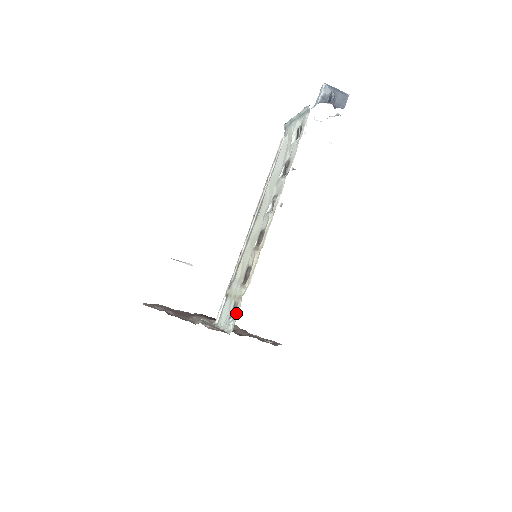
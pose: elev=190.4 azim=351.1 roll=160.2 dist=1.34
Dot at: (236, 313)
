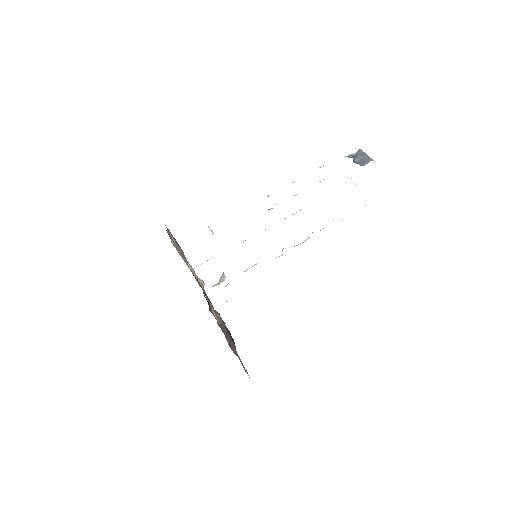
Dot at: occluded
